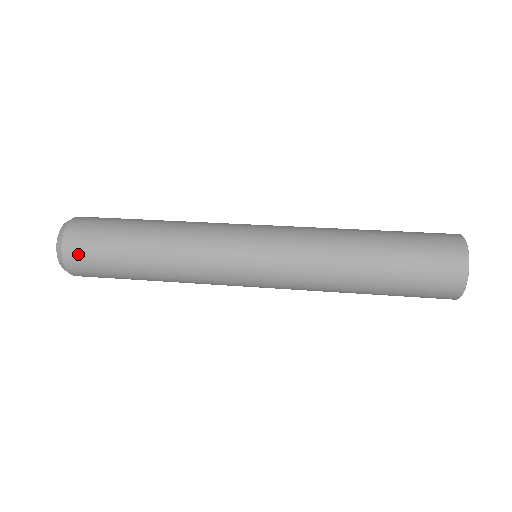
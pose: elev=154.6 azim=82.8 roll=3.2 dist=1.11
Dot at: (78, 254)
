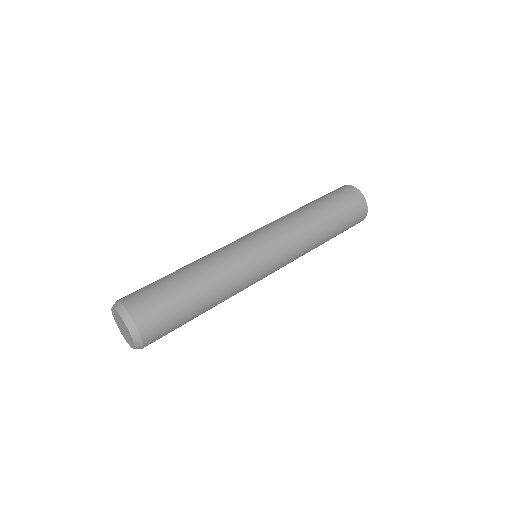
Dot at: (156, 338)
